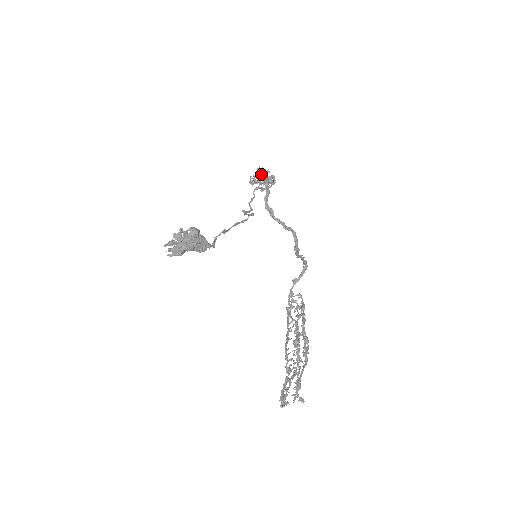
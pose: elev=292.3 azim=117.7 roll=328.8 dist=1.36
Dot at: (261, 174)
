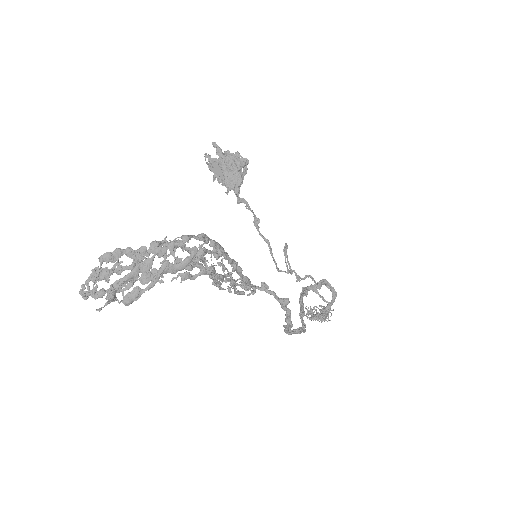
Dot at: occluded
